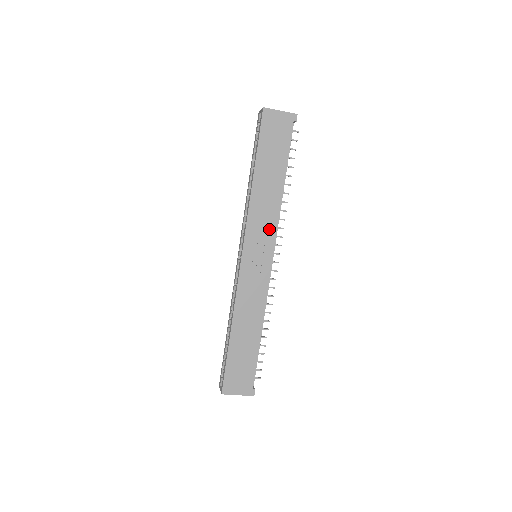
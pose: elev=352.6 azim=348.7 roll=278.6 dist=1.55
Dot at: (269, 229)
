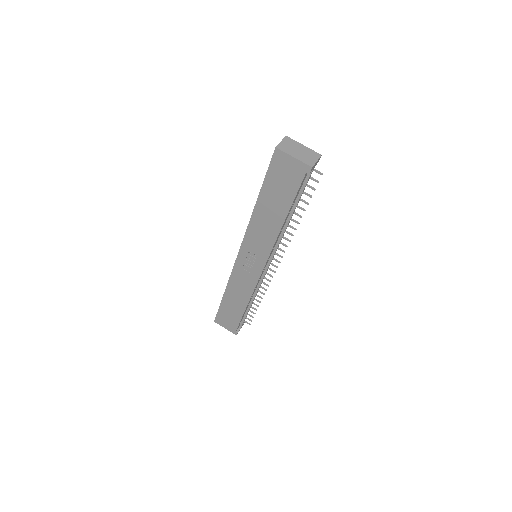
Dot at: (264, 248)
